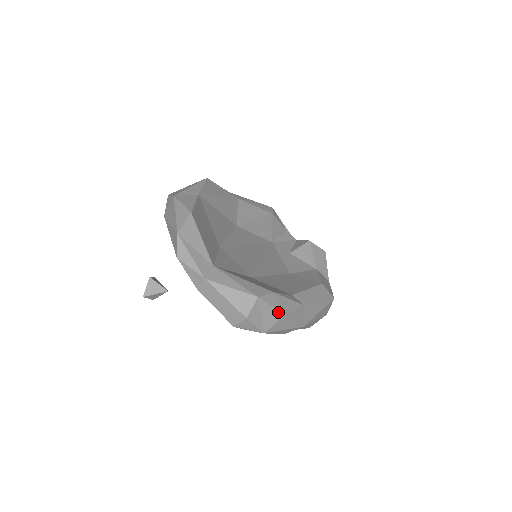
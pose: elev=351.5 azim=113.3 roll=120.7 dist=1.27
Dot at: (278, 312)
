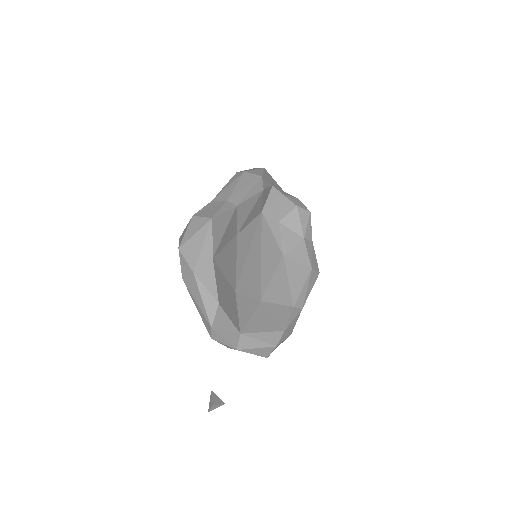
Dot at: (287, 337)
